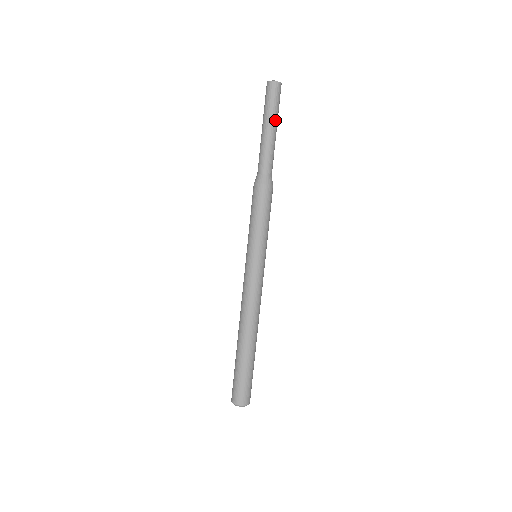
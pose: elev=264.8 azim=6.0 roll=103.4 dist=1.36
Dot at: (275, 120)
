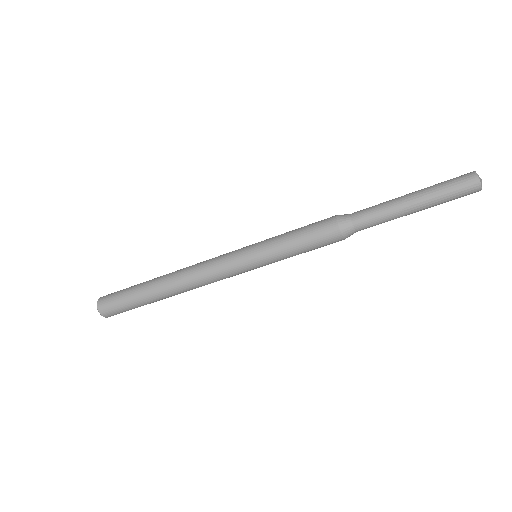
Dot at: (428, 206)
